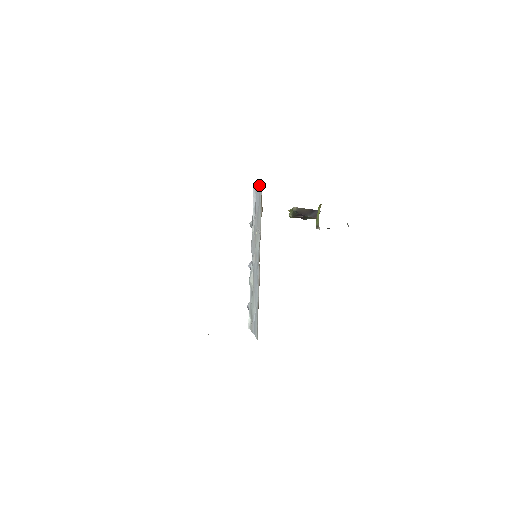
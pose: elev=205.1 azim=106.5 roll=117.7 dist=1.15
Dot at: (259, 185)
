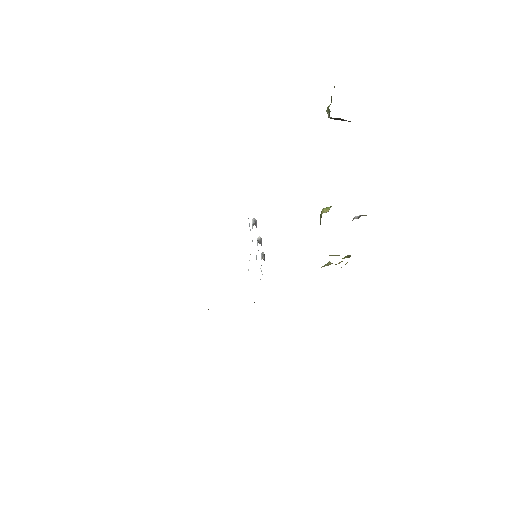
Dot at: occluded
